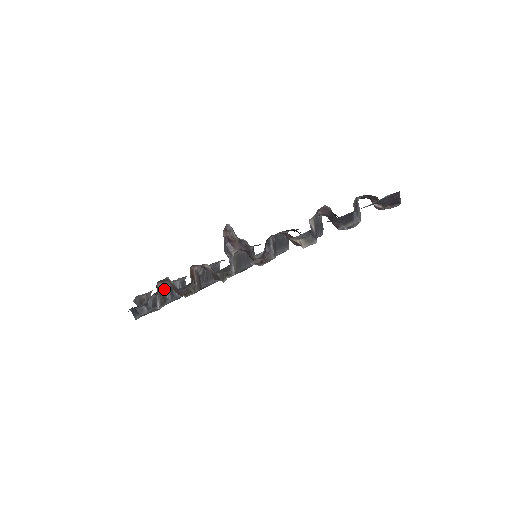
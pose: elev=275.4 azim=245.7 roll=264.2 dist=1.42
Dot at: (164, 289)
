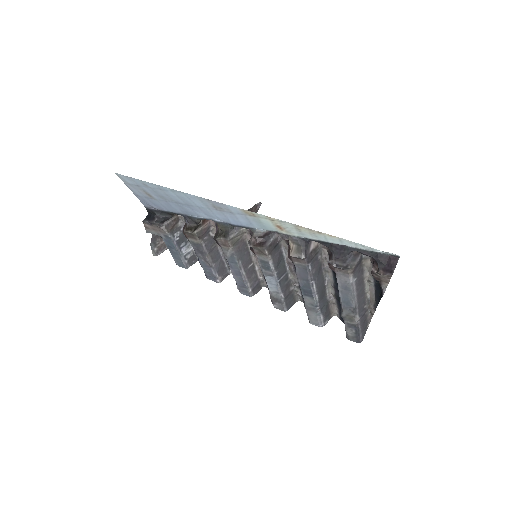
Dot at: (180, 227)
